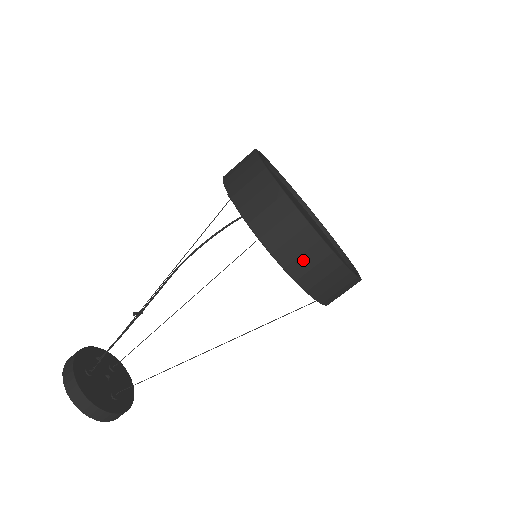
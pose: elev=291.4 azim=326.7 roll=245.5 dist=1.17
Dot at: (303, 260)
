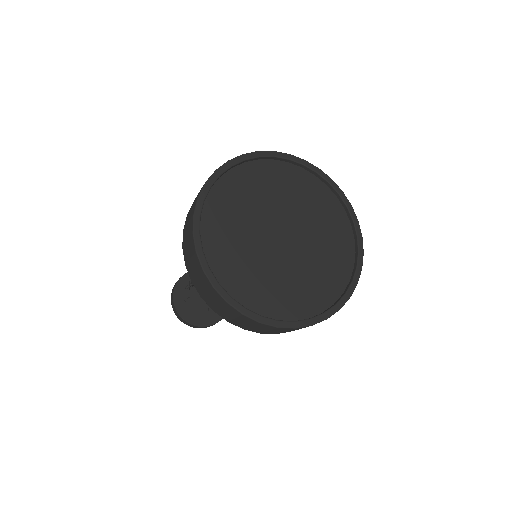
Dot at: (255, 328)
